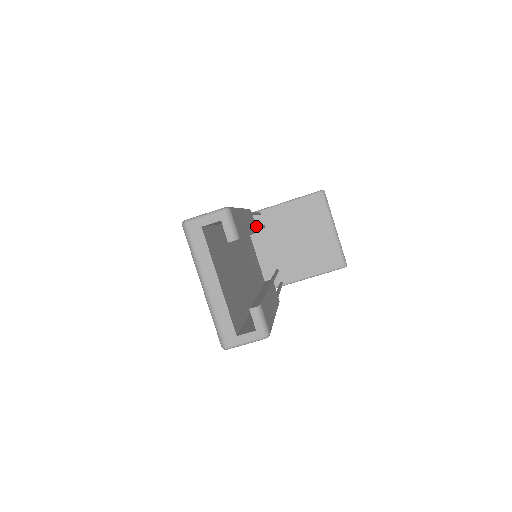
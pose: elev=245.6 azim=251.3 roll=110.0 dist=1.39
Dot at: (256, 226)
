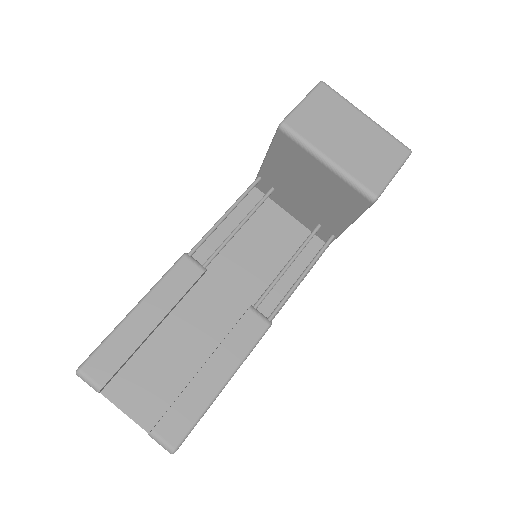
Dot at: (268, 190)
